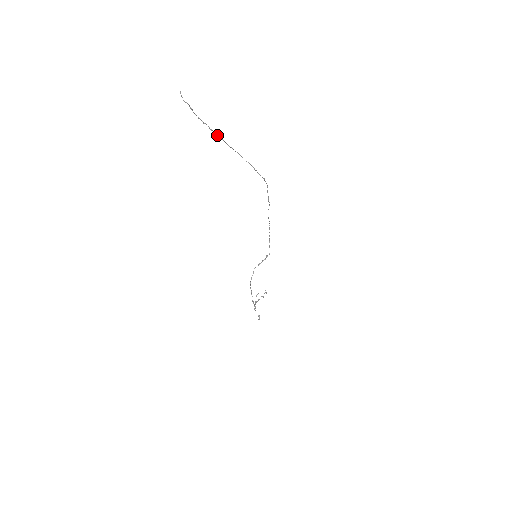
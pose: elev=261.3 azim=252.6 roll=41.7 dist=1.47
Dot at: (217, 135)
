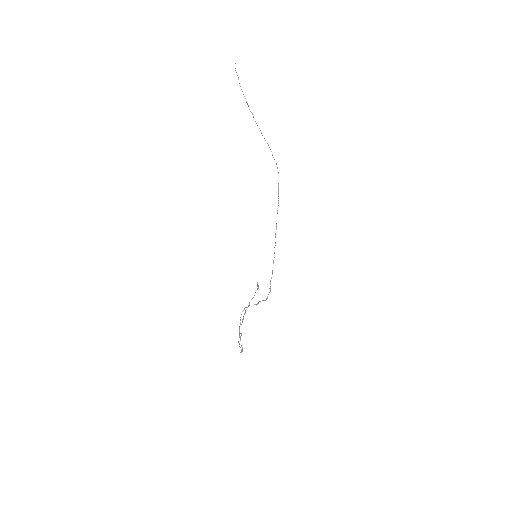
Dot at: (249, 109)
